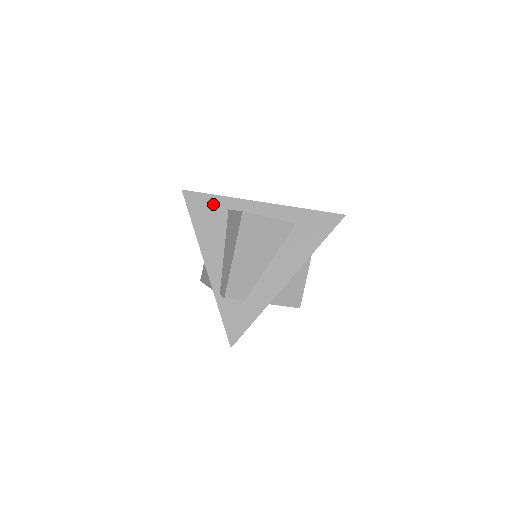
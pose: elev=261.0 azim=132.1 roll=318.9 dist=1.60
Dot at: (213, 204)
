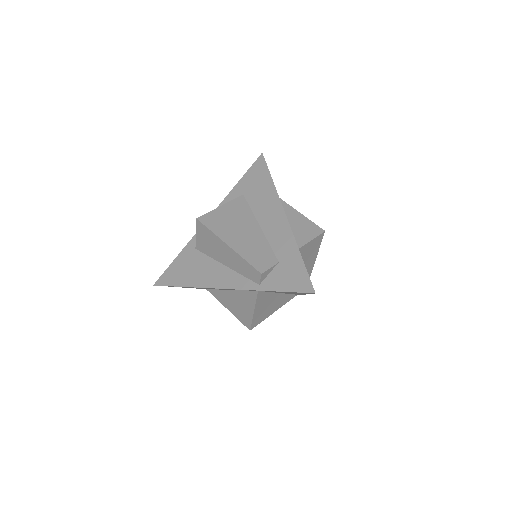
Dot at: (182, 261)
